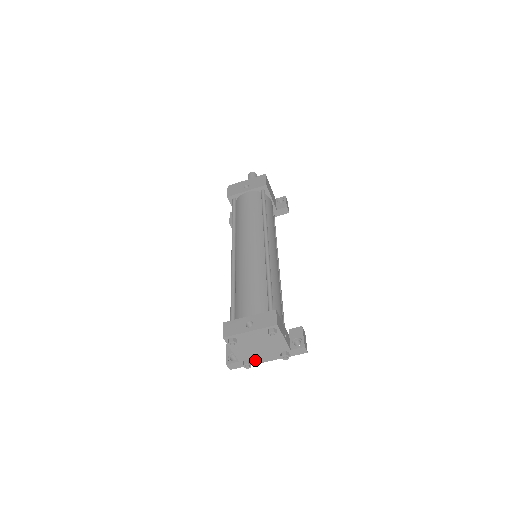
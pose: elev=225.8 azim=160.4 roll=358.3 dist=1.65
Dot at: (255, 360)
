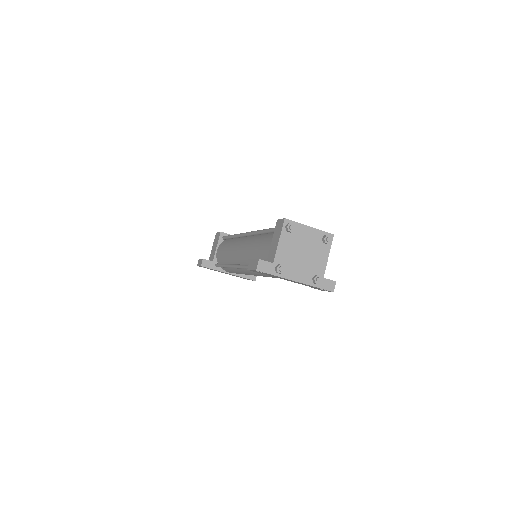
Dot at: (287, 271)
